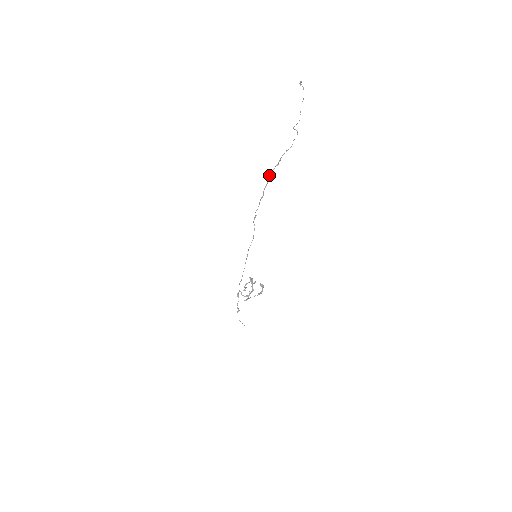
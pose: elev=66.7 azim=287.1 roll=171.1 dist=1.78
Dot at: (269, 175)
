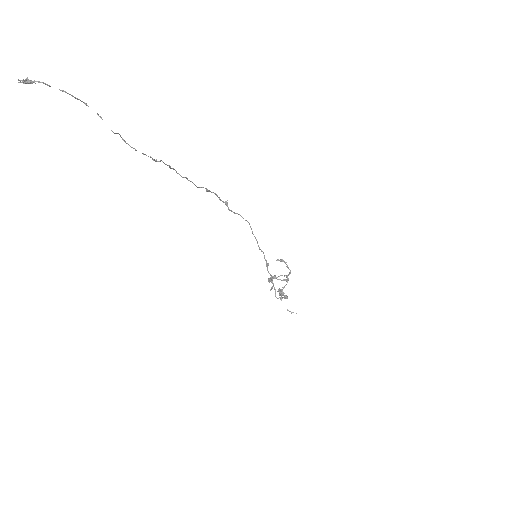
Dot at: occluded
